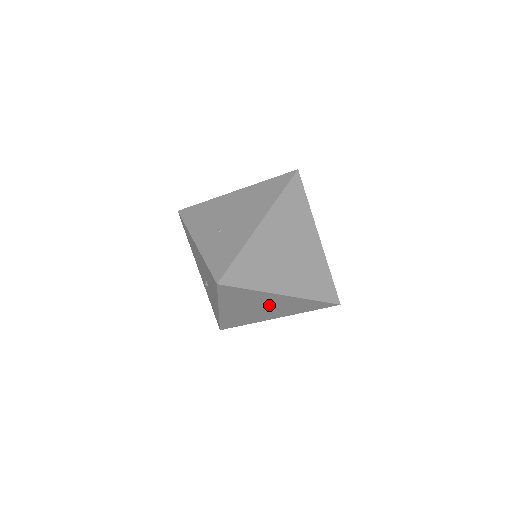
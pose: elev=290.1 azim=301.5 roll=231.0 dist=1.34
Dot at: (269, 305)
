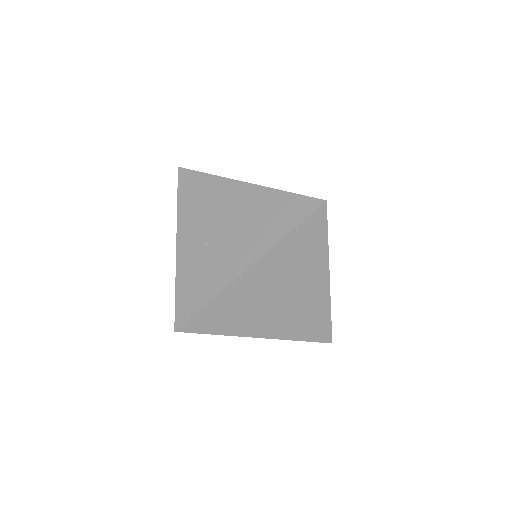
Dot at: occluded
